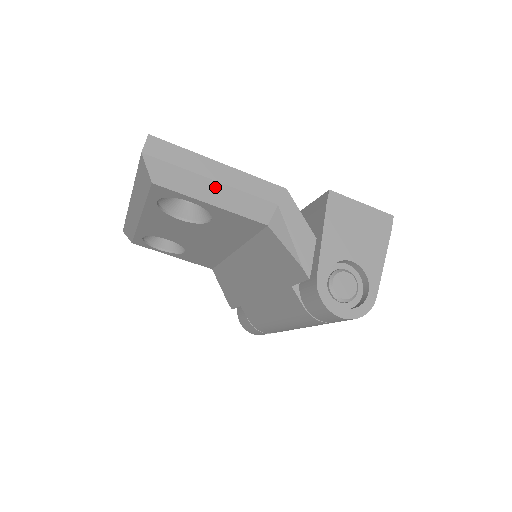
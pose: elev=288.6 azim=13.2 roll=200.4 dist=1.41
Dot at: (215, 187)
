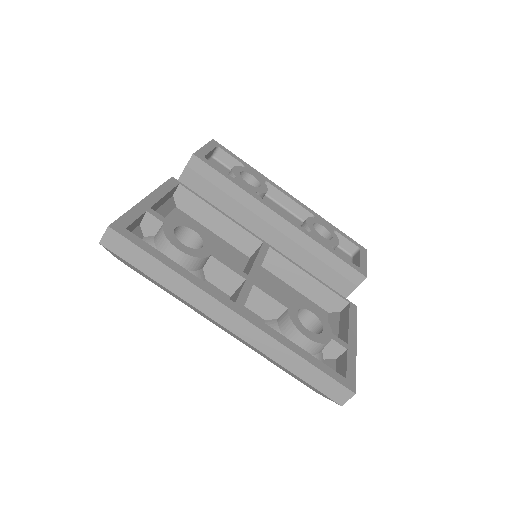
Dot at: occluded
